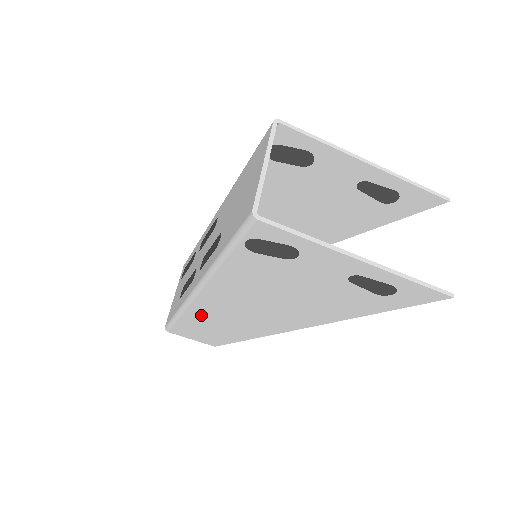
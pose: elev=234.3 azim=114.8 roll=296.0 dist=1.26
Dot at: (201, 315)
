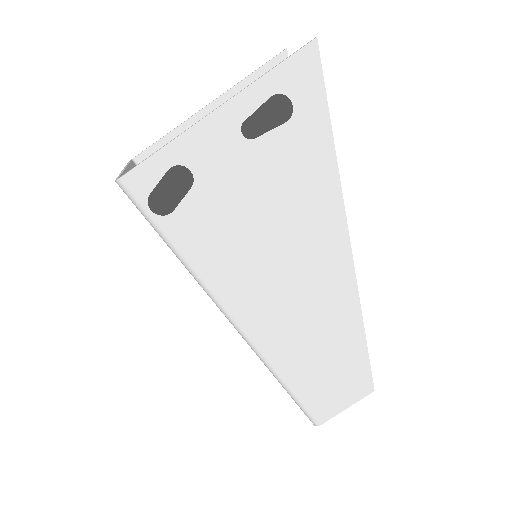
Dot at: (287, 354)
